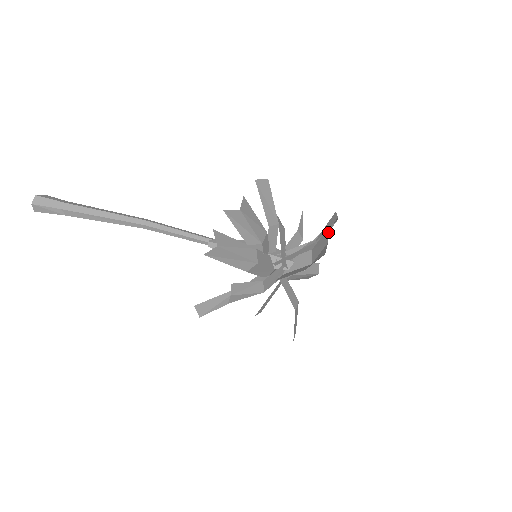
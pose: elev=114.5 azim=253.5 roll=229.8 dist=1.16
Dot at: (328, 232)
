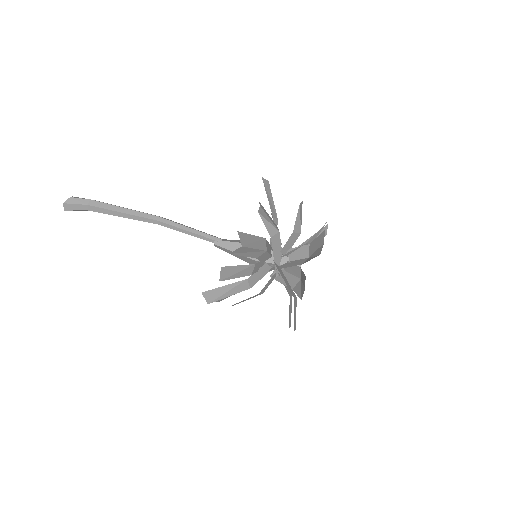
Dot at: (314, 256)
